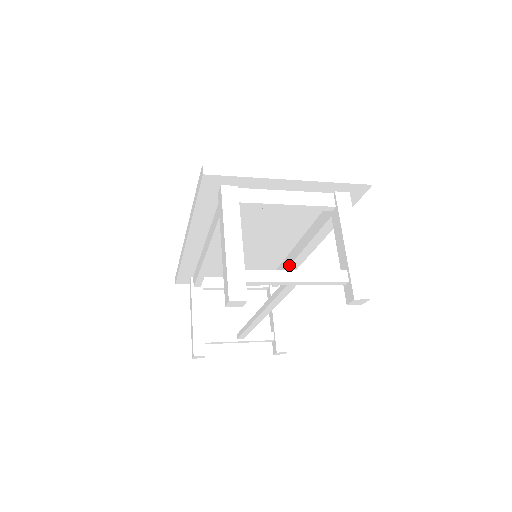
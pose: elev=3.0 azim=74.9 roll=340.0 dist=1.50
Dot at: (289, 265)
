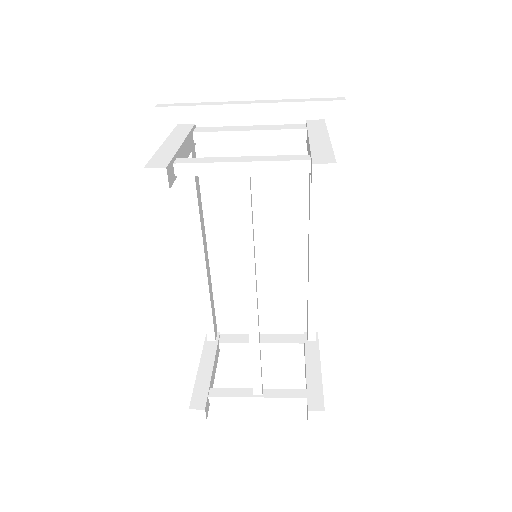
Dot at: (308, 280)
